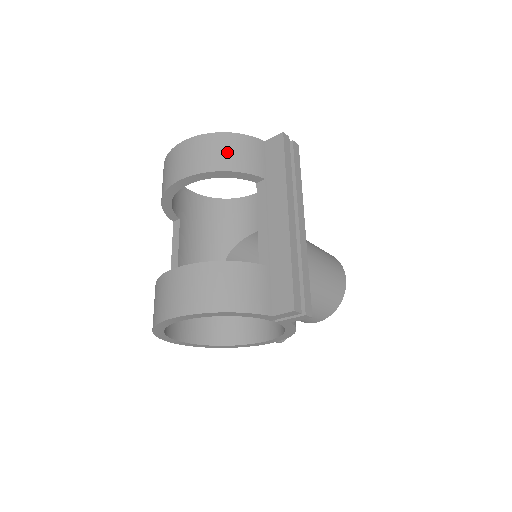
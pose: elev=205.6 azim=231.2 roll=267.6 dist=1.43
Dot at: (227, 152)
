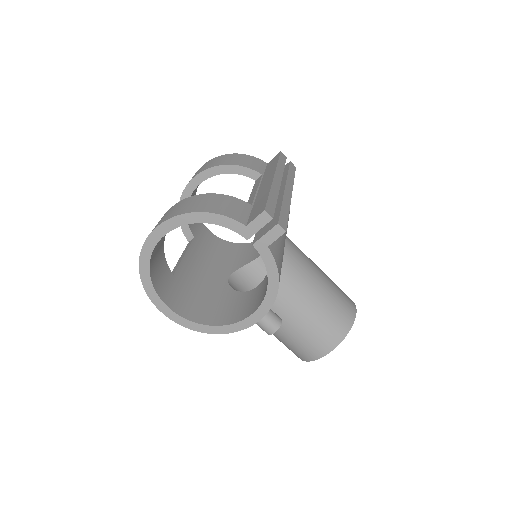
Dot at: (233, 159)
